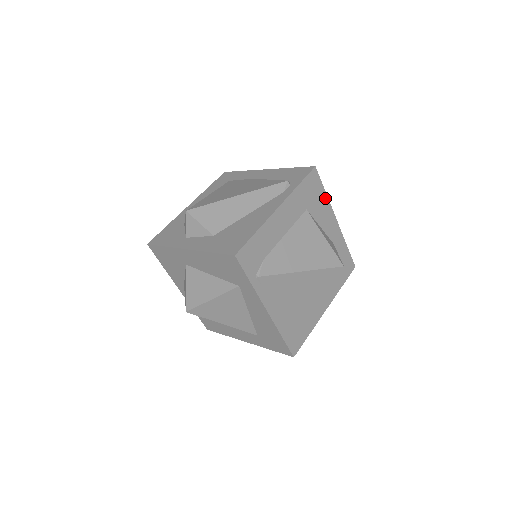
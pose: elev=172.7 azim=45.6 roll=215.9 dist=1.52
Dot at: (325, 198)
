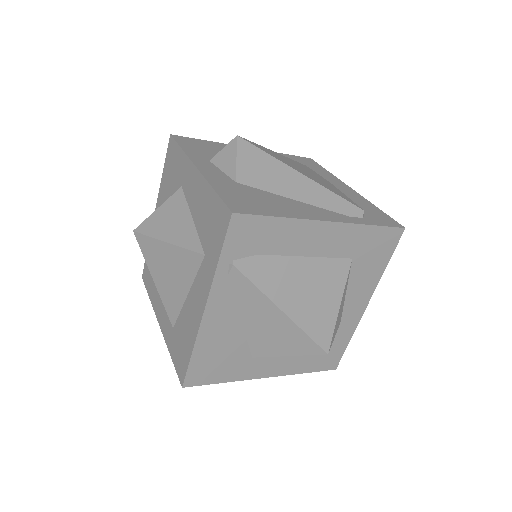
Dot at: (380, 270)
